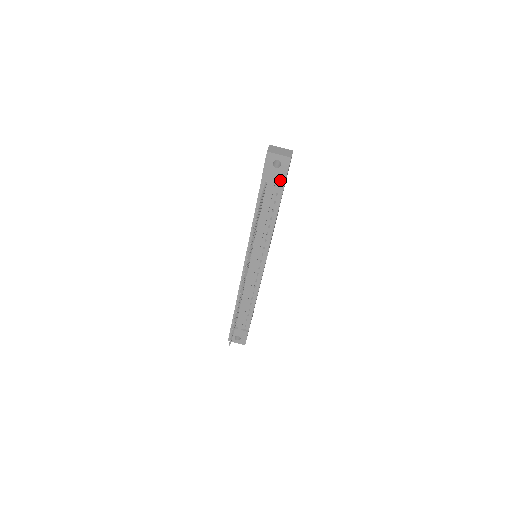
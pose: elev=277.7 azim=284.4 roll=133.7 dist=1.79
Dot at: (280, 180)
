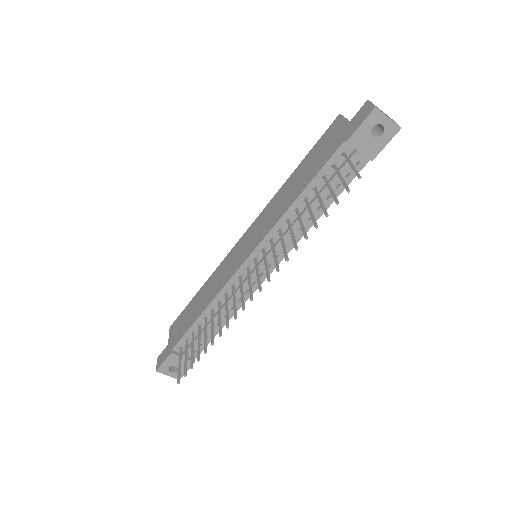
Dot at: (367, 155)
